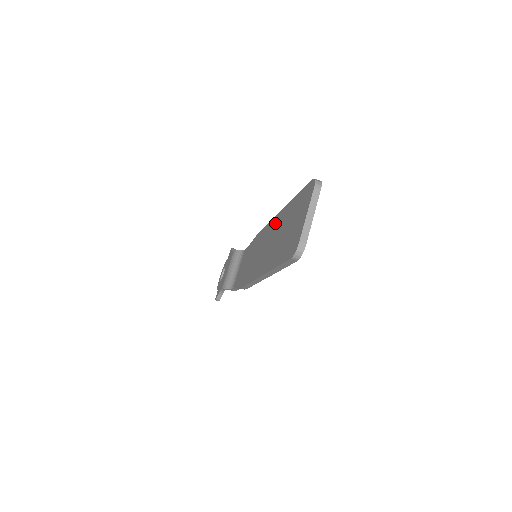
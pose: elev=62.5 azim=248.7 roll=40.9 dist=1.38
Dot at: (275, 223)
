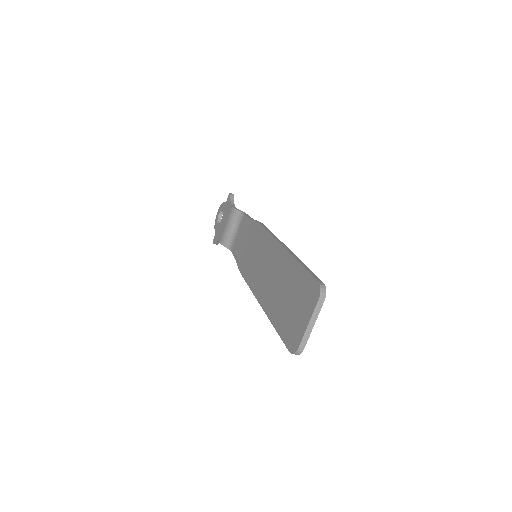
Dot at: (277, 255)
